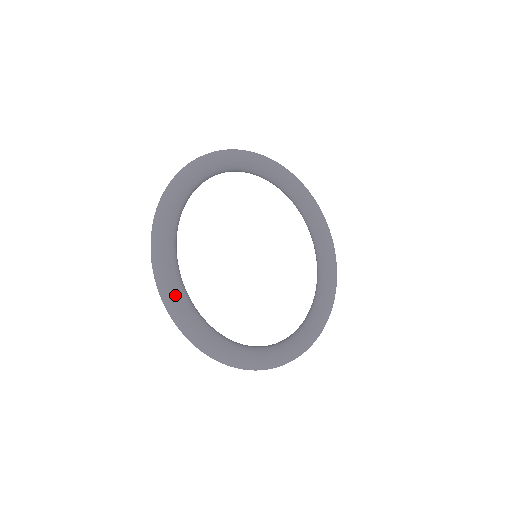
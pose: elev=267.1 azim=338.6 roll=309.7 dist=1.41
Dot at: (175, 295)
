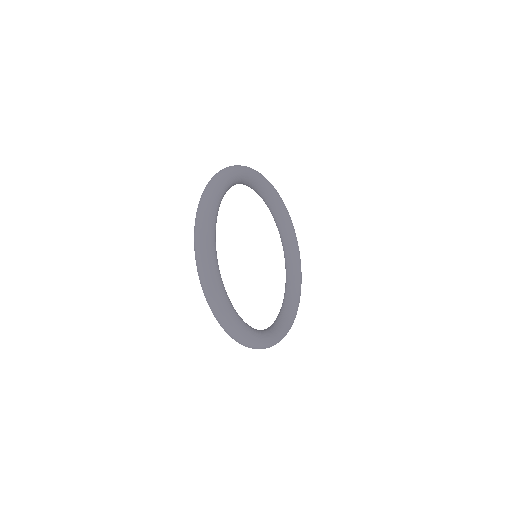
Dot at: (210, 226)
